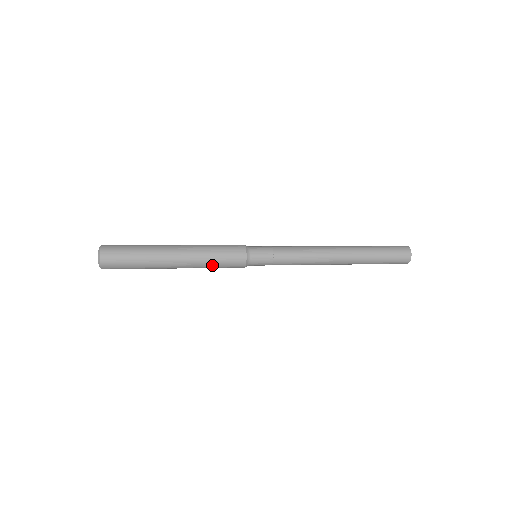
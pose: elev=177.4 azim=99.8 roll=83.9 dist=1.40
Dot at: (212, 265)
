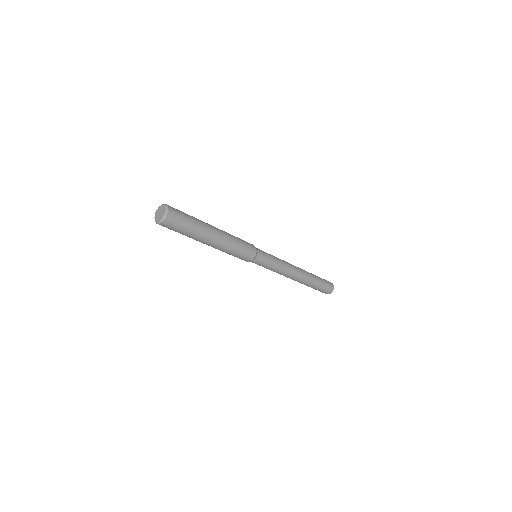
Dot at: (235, 249)
